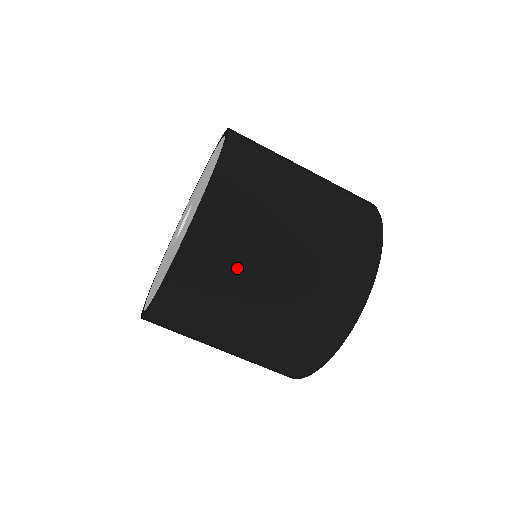
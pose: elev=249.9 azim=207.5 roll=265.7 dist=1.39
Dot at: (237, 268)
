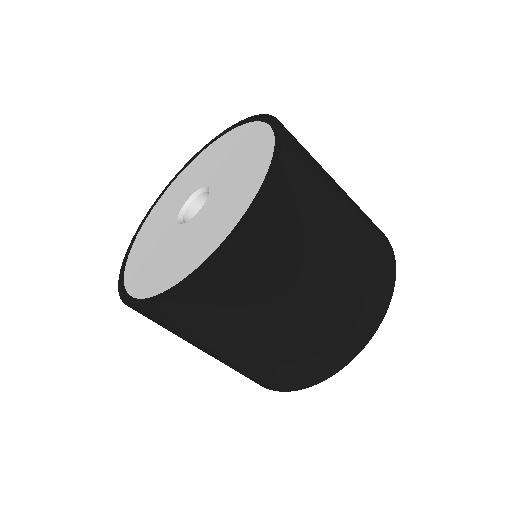
Dot at: (230, 320)
